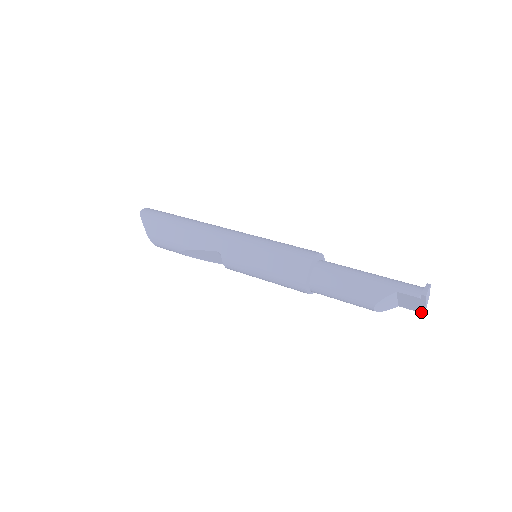
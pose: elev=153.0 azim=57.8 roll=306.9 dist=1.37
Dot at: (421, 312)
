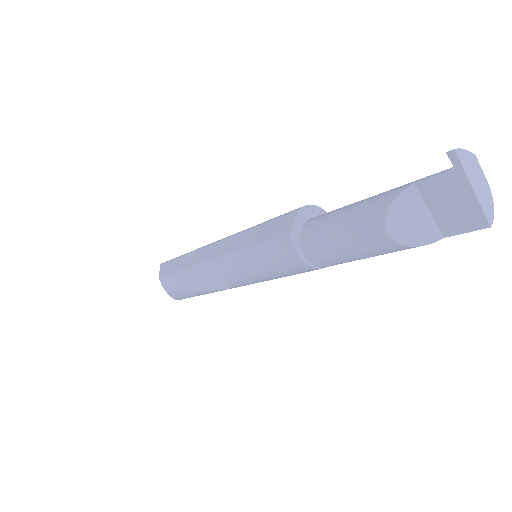
Dot at: (482, 226)
